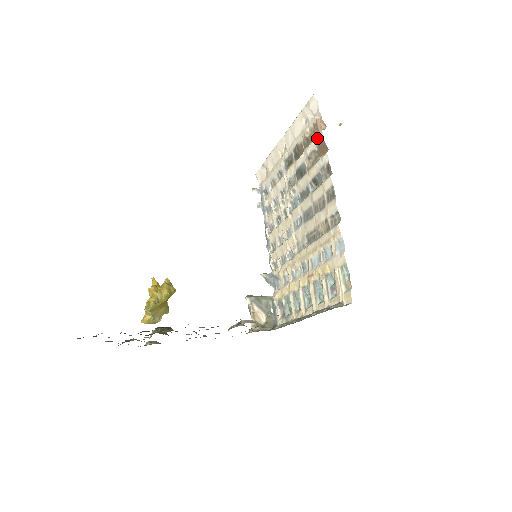
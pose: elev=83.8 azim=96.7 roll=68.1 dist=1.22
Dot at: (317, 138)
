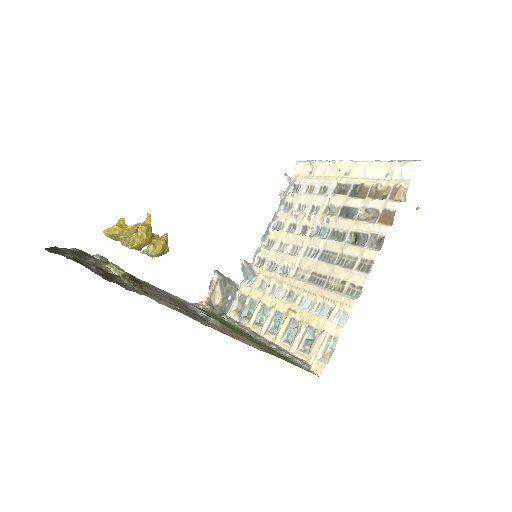
Dot at: (389, 203)
